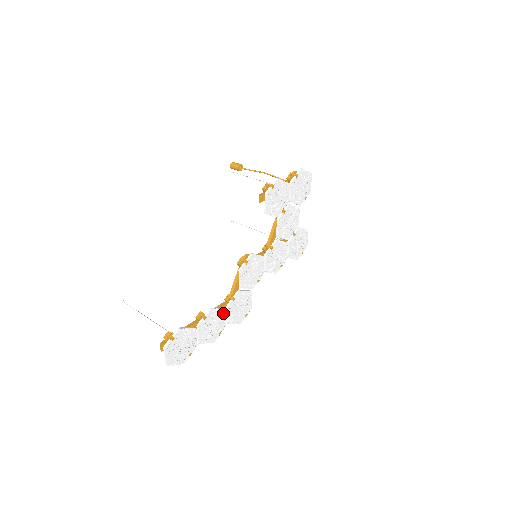
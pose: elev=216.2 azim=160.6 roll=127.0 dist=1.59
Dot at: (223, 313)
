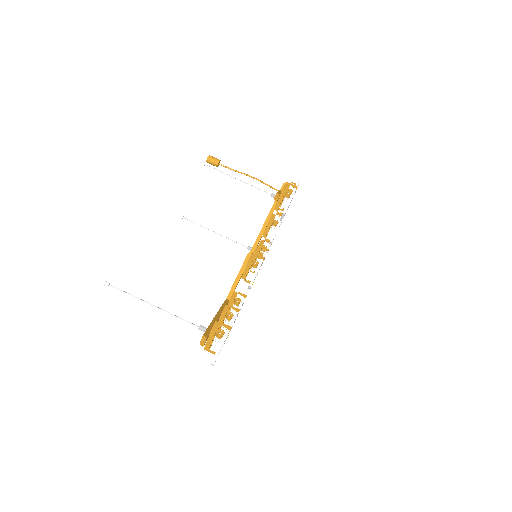
Dot at: occluded
